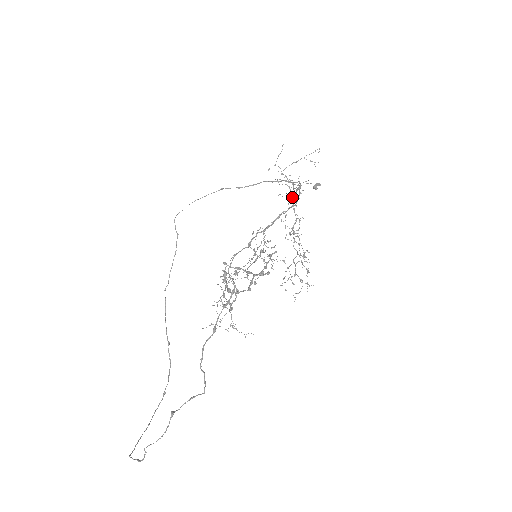
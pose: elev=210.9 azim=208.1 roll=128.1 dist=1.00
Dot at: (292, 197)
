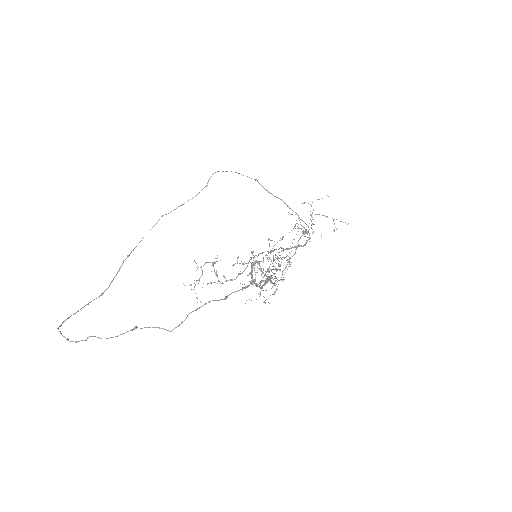
Dot at: occluded
